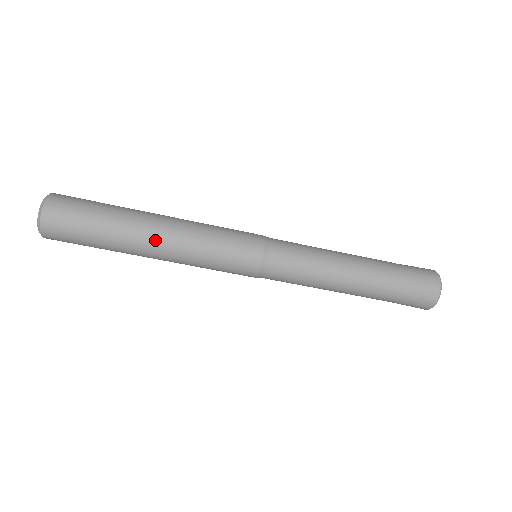
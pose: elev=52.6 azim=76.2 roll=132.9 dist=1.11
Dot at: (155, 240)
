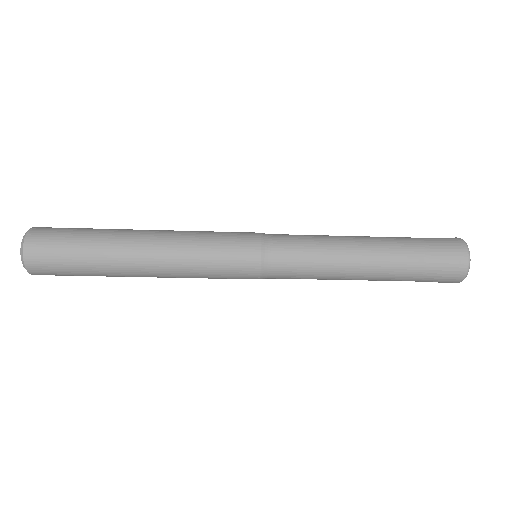
Dot at: (143, 260)
